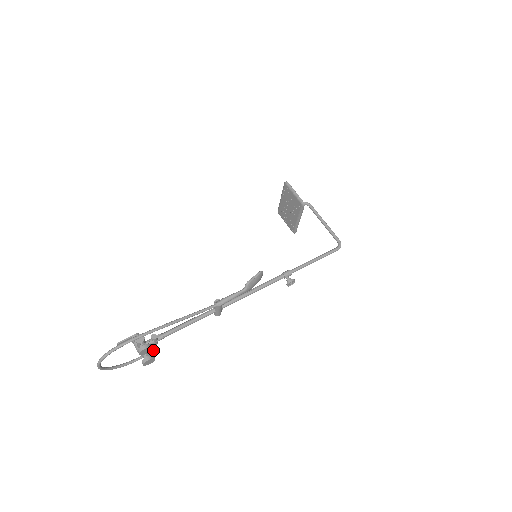
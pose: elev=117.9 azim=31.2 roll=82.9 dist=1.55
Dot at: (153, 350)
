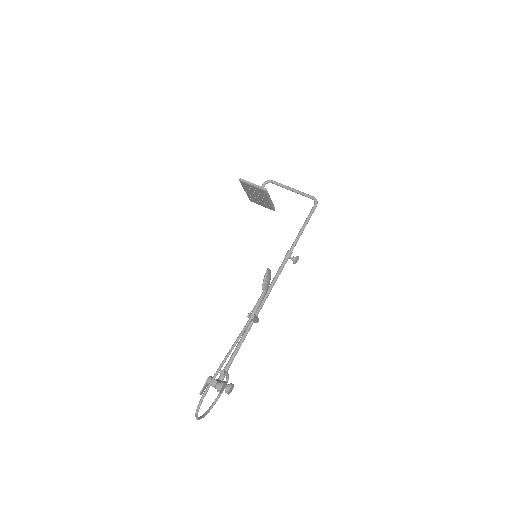
Dot at: (228, 378)
